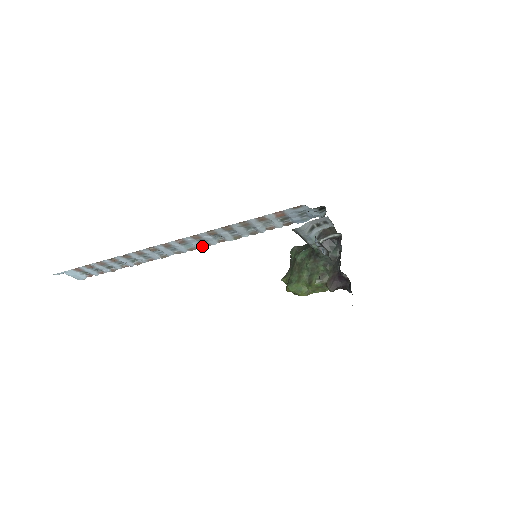
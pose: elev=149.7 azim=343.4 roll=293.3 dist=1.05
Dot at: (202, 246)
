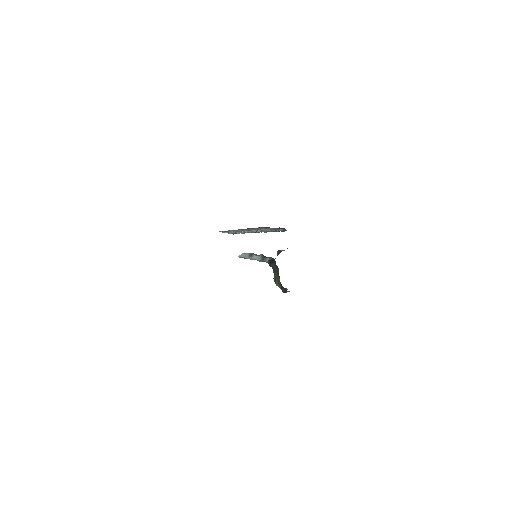
Dot at: (257, 232)
